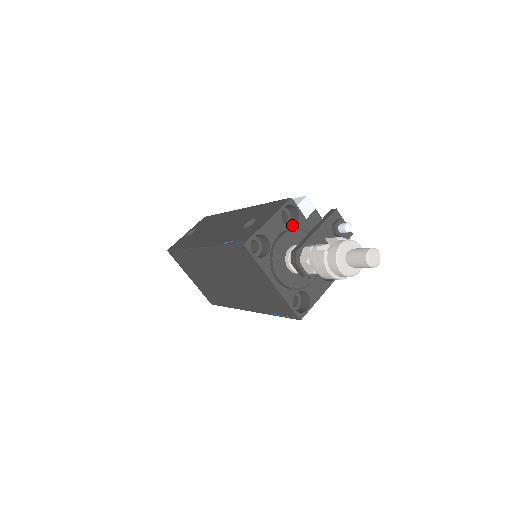
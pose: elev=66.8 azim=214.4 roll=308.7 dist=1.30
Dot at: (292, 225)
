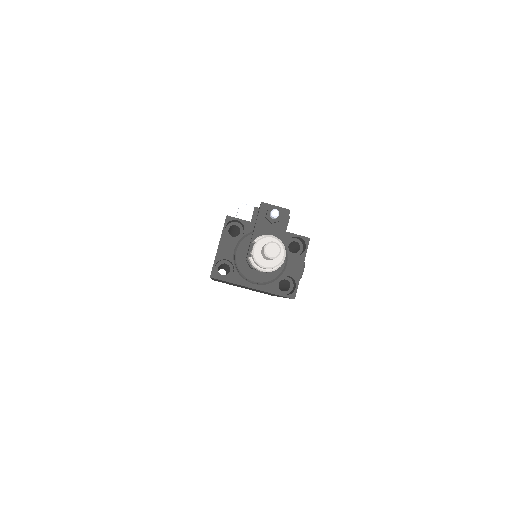
Dot at: (243, 233)
